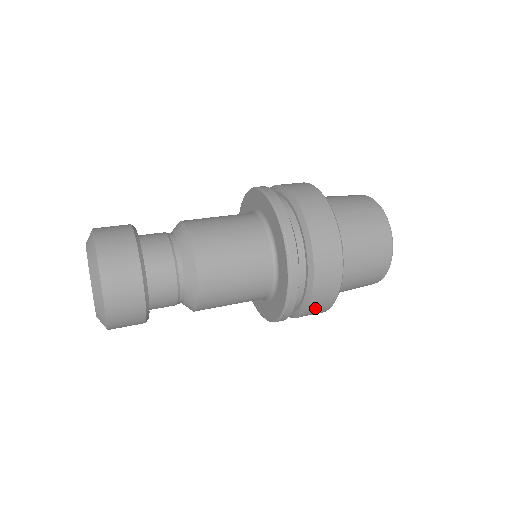
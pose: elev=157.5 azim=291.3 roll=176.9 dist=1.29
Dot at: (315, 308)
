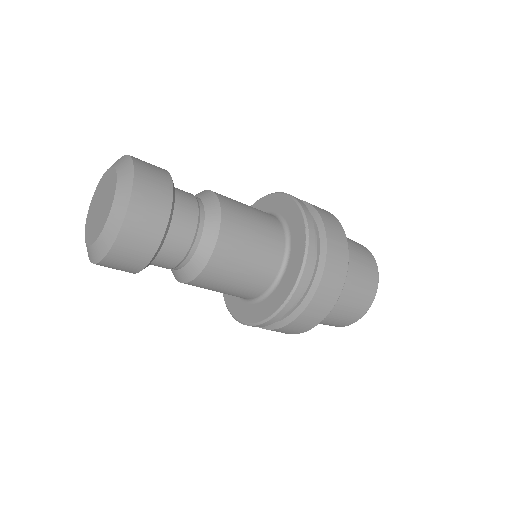
Dot at: (308, 316)
